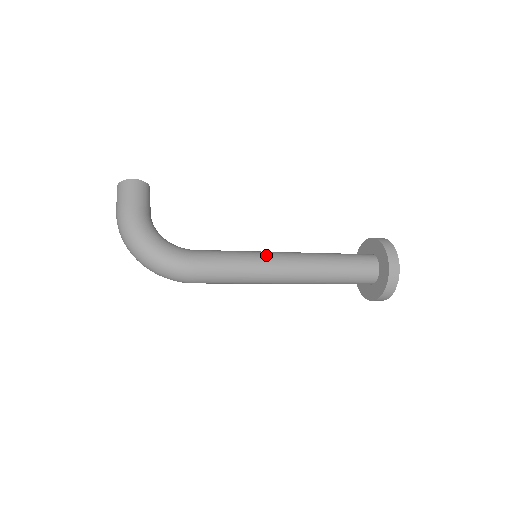
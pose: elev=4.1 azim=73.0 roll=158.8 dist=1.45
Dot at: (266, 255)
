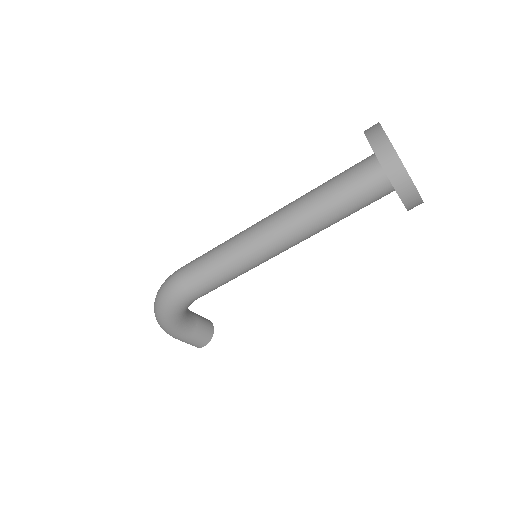
Dot at: occluded
